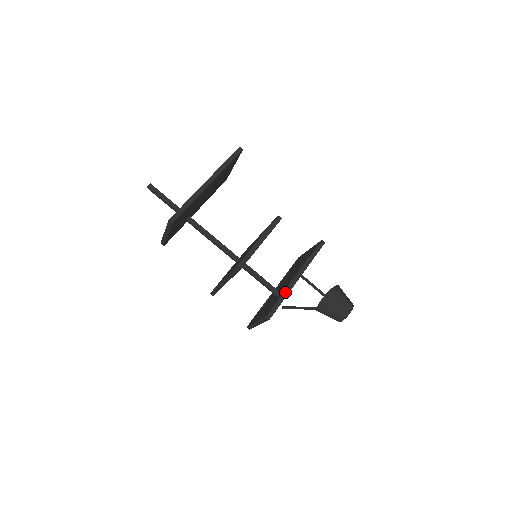
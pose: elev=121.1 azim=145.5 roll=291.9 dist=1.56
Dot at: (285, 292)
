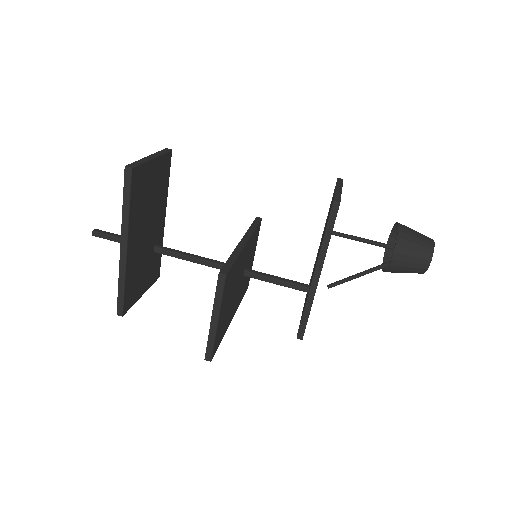
Dot at: (308, 301)
